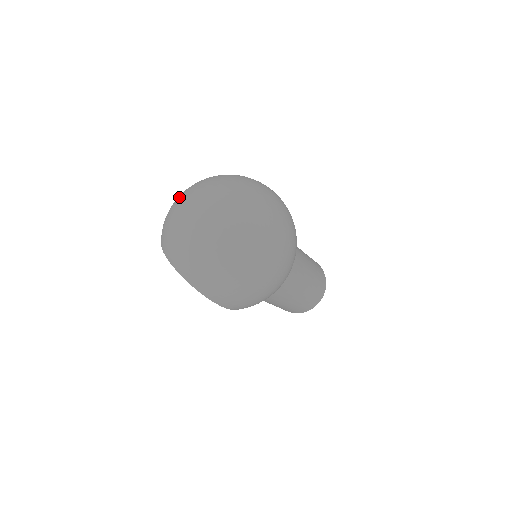
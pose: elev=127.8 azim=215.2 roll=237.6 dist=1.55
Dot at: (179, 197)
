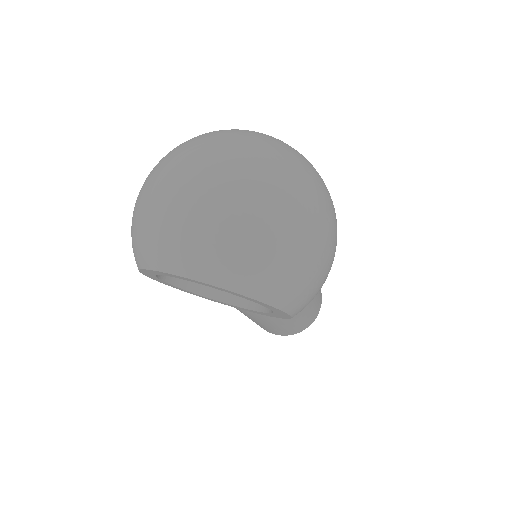
Dot at: (147, 184)
